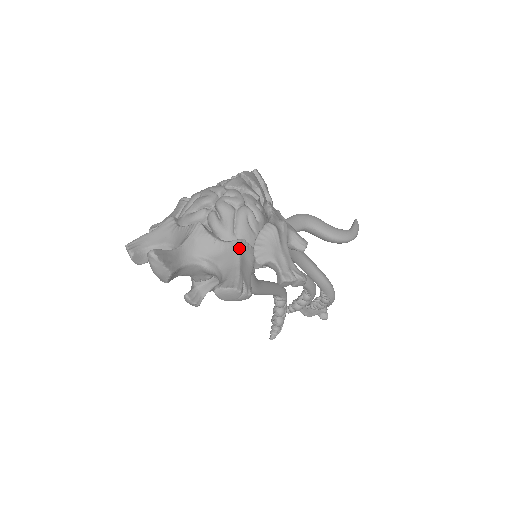
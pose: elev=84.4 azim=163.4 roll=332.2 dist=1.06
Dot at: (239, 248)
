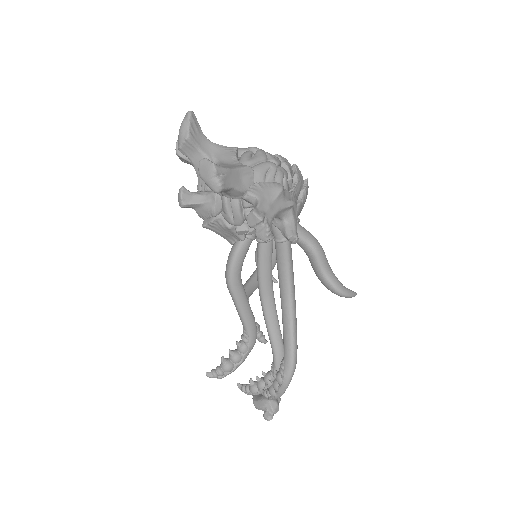
Dot at: (244, 167)
